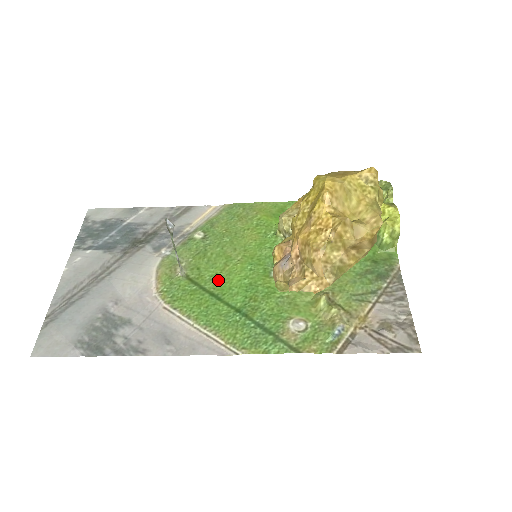
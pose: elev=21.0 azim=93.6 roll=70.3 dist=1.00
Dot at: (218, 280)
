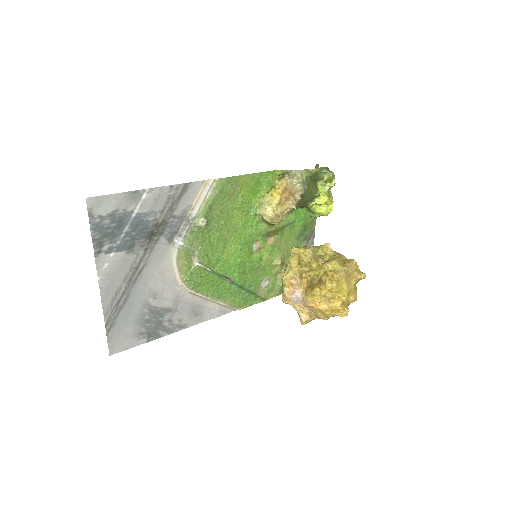
Dot at: (221, 263)
